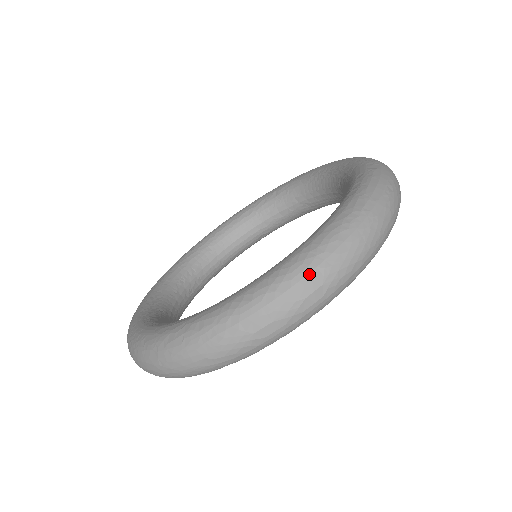
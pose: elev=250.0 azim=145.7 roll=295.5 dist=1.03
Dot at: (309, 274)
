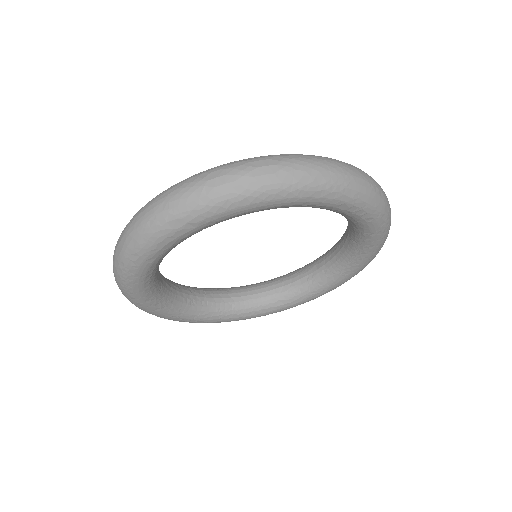
Dot at: (270, 157)
